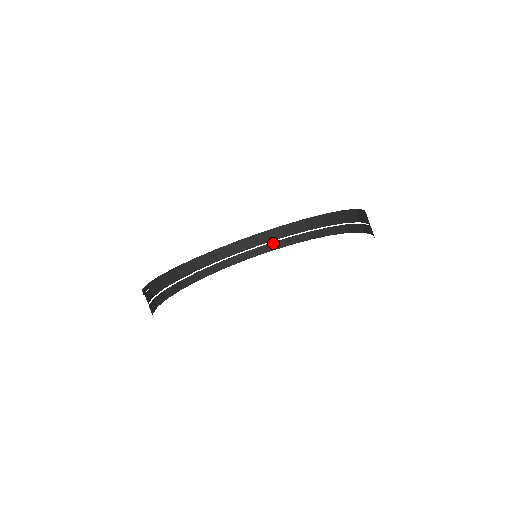
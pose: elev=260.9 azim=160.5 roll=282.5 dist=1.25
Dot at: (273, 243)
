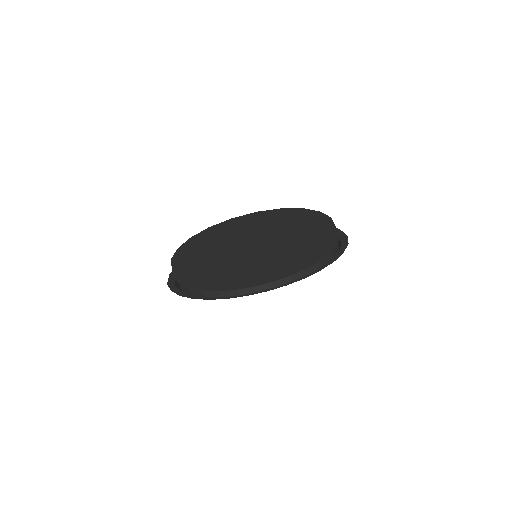
Dot at: (244, 289)
